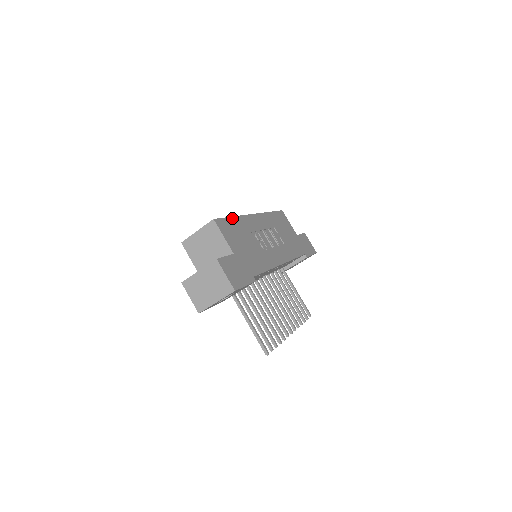
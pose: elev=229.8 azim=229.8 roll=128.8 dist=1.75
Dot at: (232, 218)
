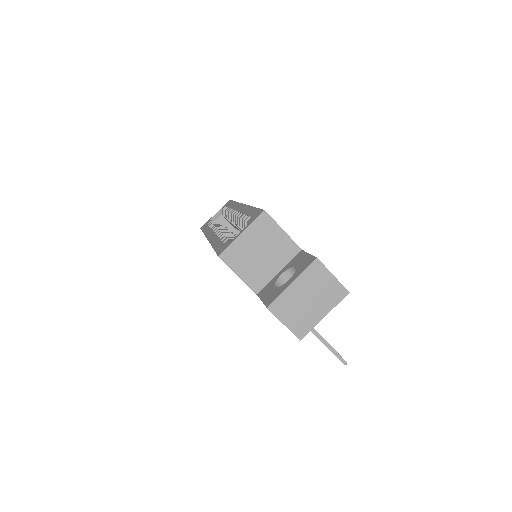
Dot at: occluded
